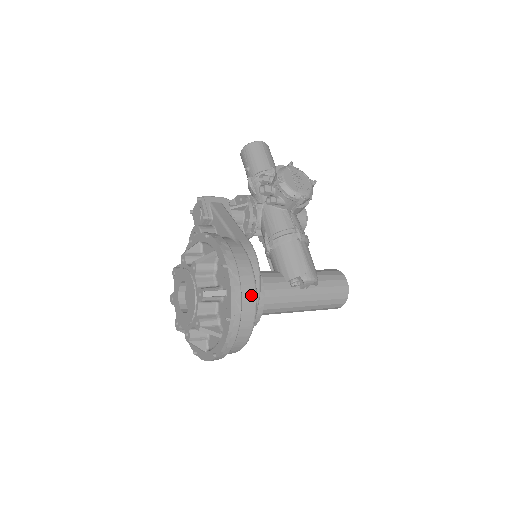
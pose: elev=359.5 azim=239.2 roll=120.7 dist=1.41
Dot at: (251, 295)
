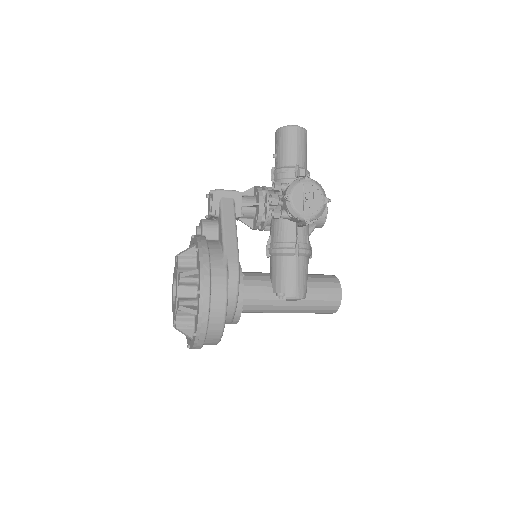
Dot at: (220, 318)
